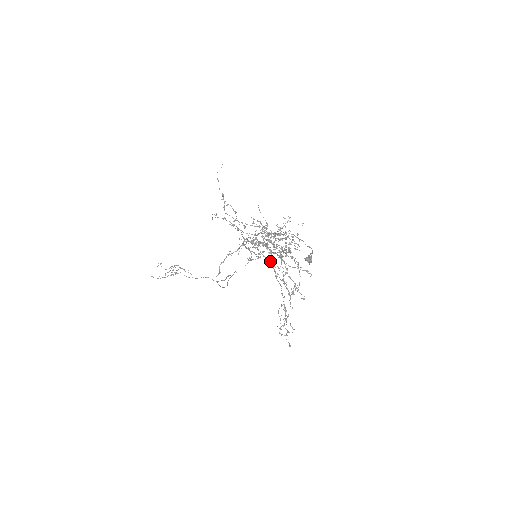
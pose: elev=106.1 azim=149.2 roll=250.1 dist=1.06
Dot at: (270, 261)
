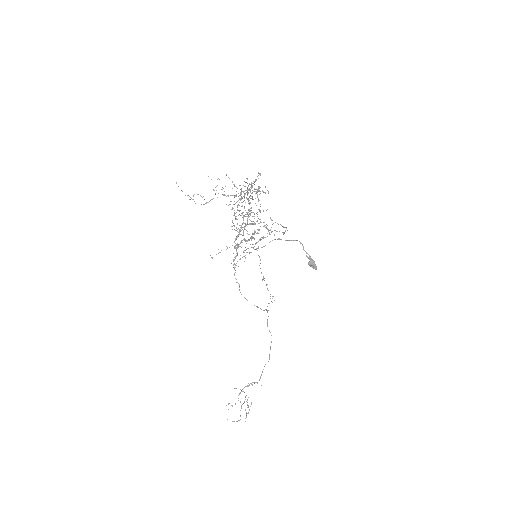
Dot at: occluded
